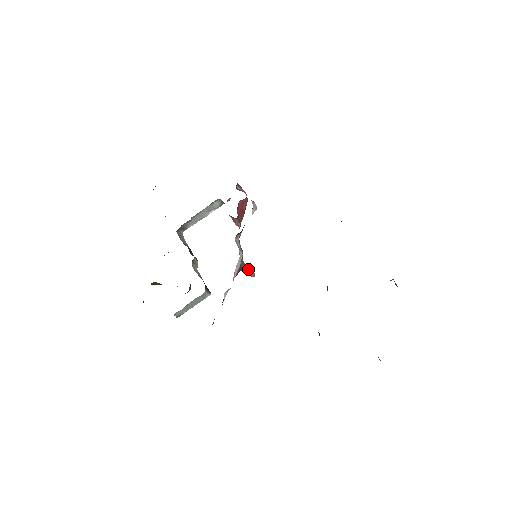
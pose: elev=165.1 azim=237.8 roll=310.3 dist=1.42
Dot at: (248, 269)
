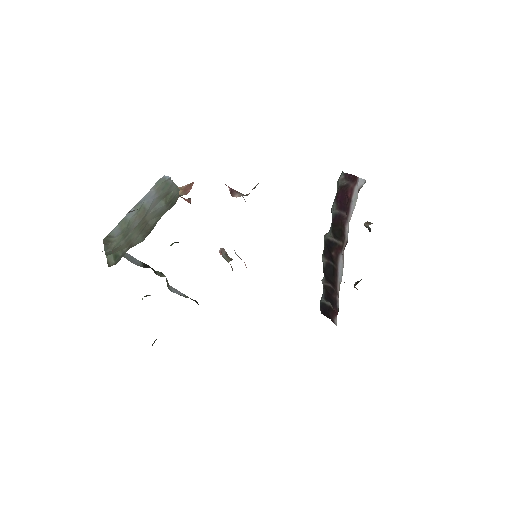
Dot at: occluded
